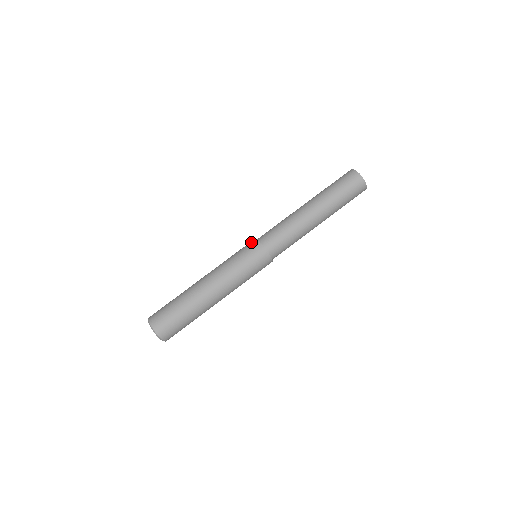
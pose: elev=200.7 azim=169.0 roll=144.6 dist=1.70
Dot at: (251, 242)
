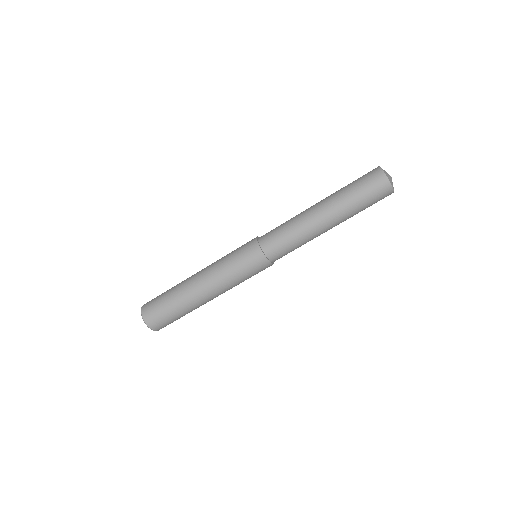
Dot at: (255, 253)
